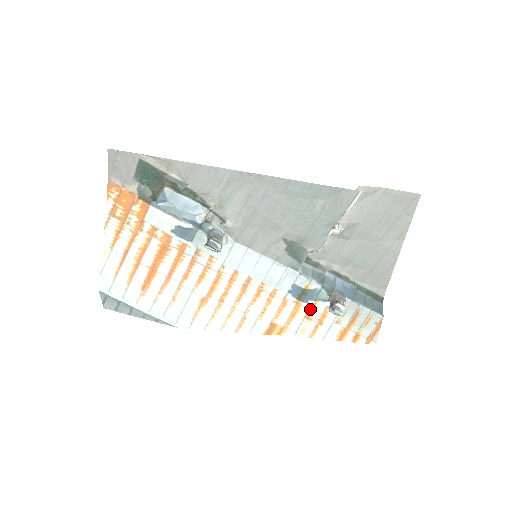
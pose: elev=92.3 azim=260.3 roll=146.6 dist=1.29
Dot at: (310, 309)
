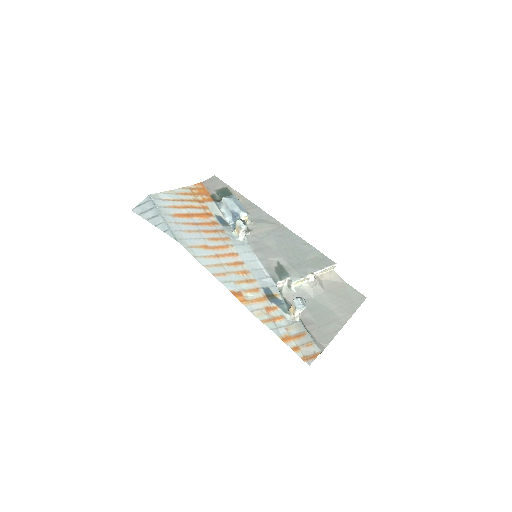
Dot at: (271, 308)
